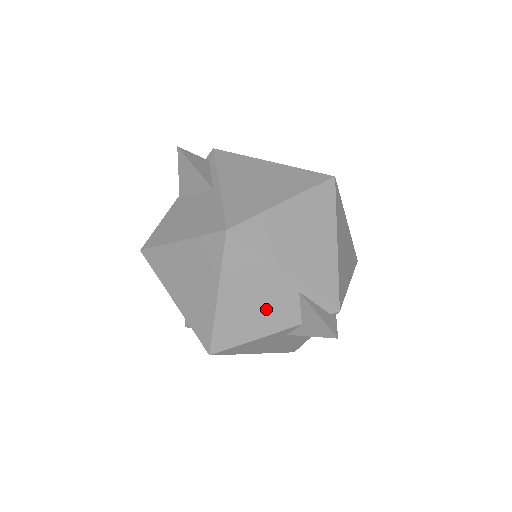
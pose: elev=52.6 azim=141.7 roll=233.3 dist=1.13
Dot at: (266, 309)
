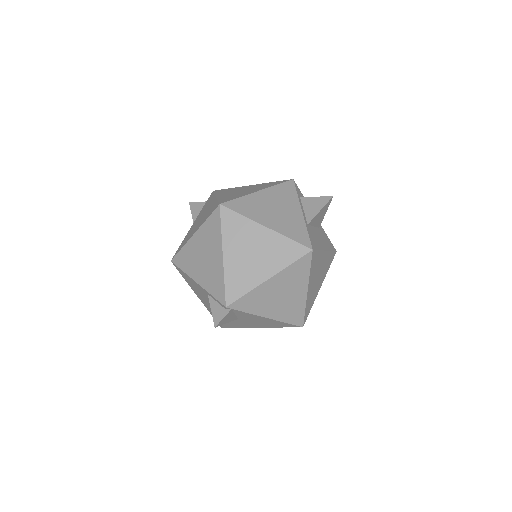
Dot at: occluded
